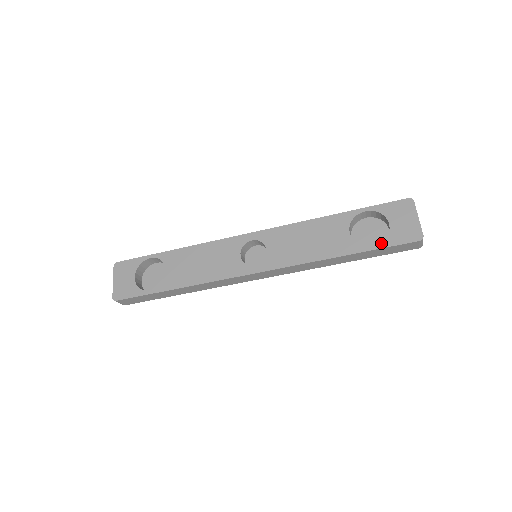
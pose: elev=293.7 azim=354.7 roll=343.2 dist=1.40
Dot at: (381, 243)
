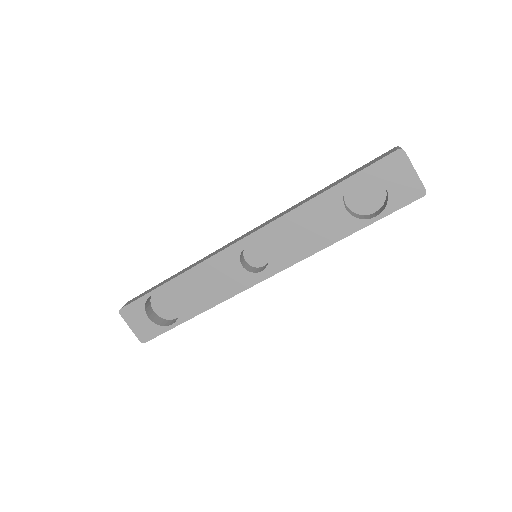
Dot at: (383, 211)
